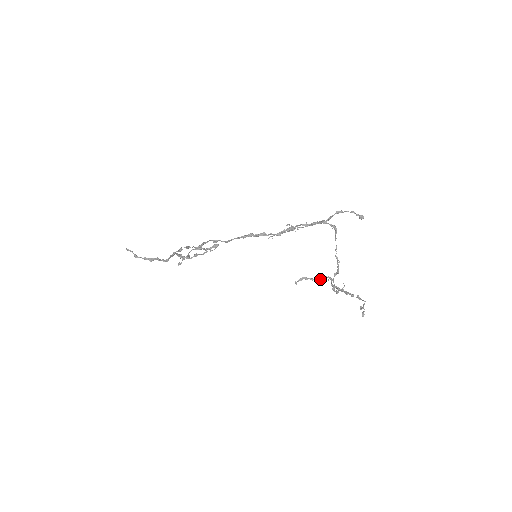
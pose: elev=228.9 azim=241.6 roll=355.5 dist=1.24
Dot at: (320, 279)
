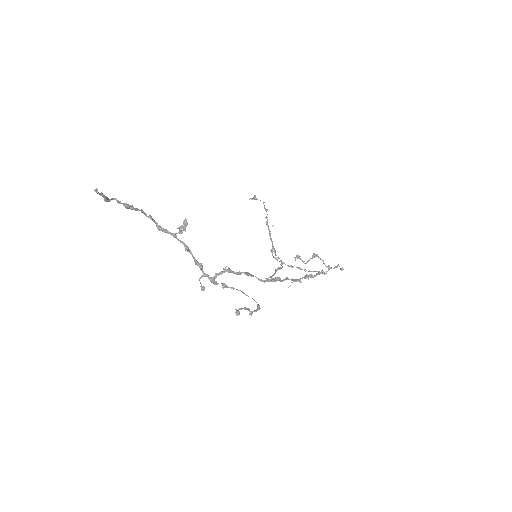
Dot at: (279, 269)
